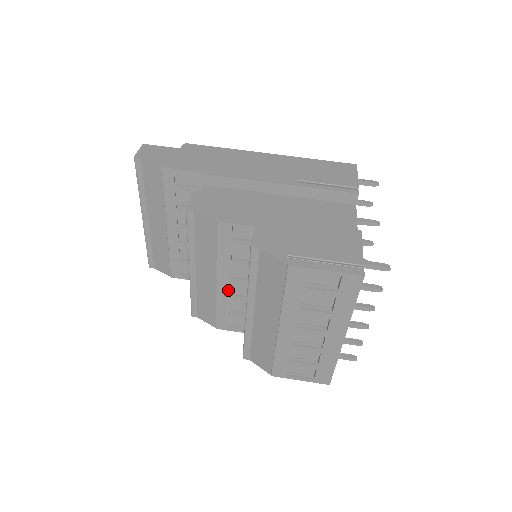
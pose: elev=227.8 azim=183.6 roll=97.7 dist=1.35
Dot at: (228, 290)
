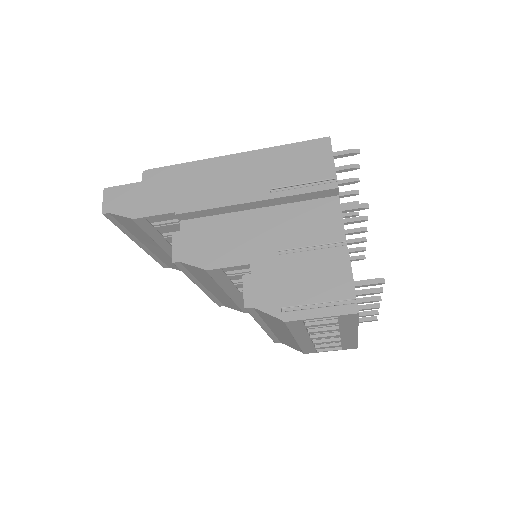
Dot at: (241, 296)
